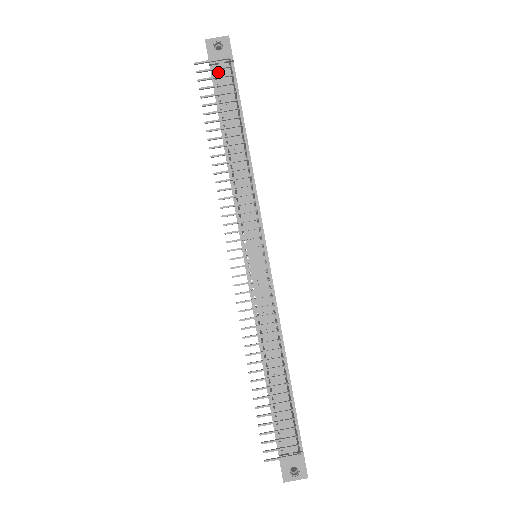
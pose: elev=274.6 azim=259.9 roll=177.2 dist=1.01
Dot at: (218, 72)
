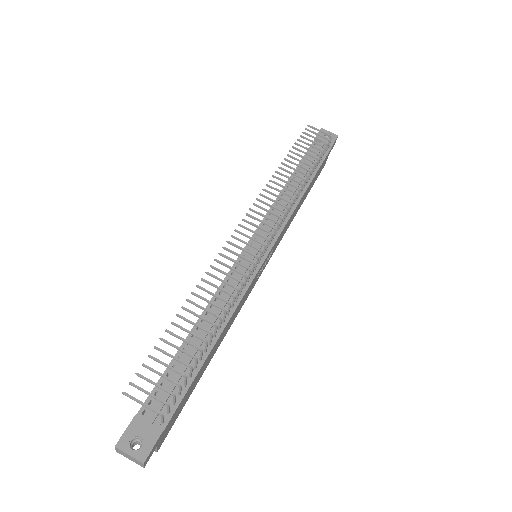
Dot at: (317, 146)
